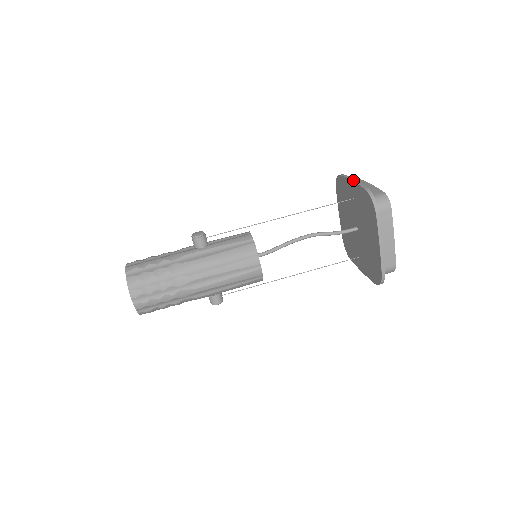
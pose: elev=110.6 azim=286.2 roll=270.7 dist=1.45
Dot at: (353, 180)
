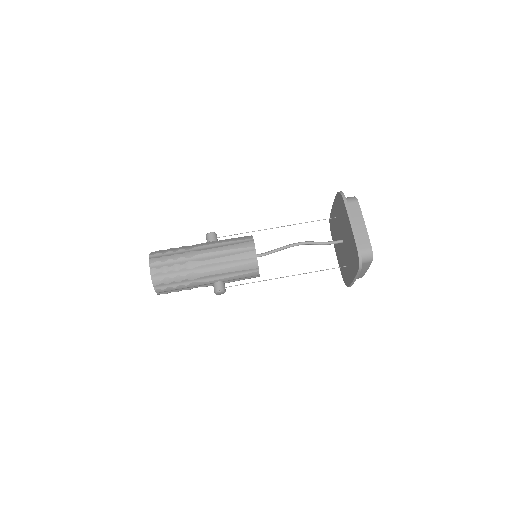
Dot at: occluded
